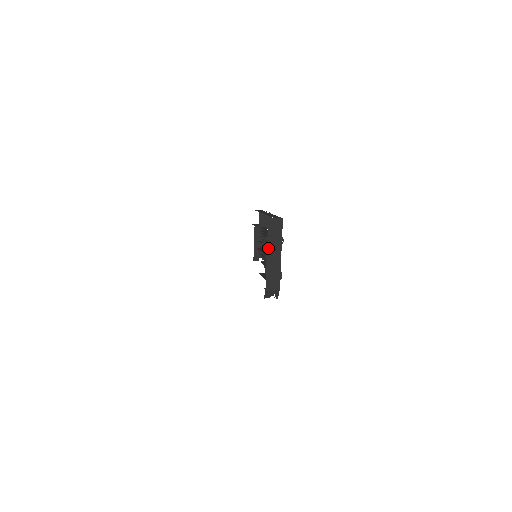
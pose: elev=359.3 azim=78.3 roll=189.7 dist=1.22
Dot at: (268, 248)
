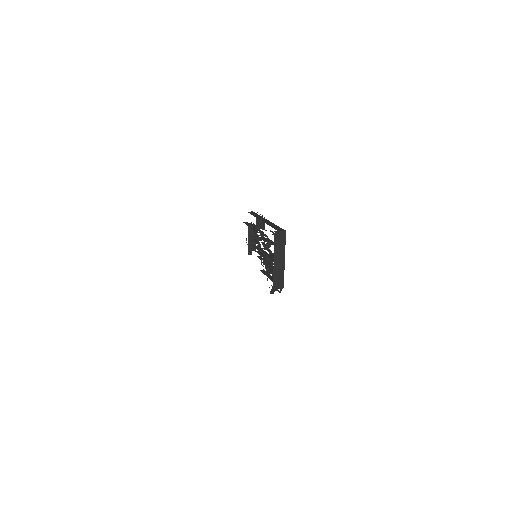
Dot at: (275, 256)
